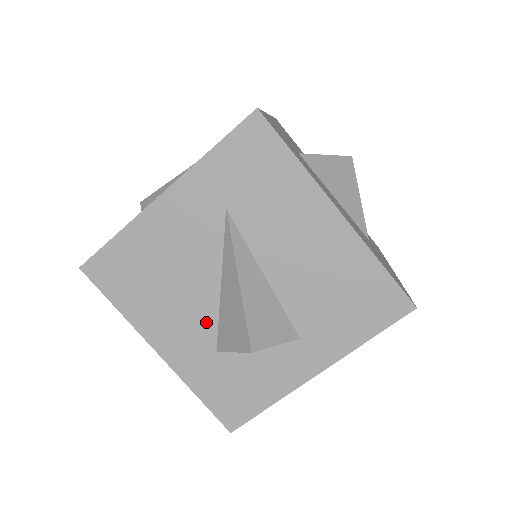
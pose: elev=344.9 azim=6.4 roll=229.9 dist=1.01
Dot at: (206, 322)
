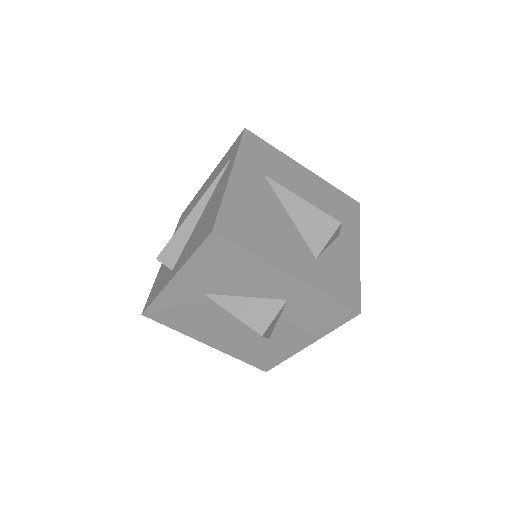
Dot at: (299, 242)
